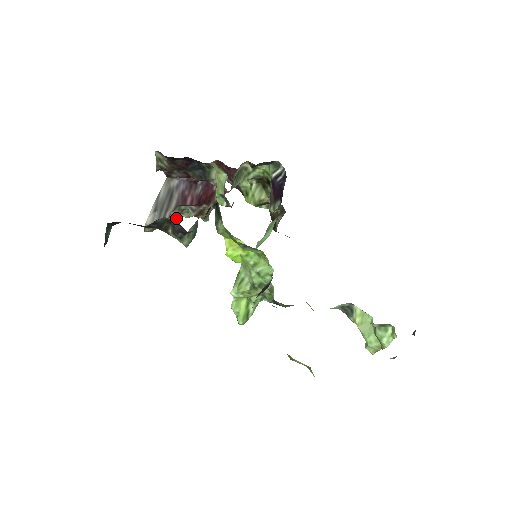
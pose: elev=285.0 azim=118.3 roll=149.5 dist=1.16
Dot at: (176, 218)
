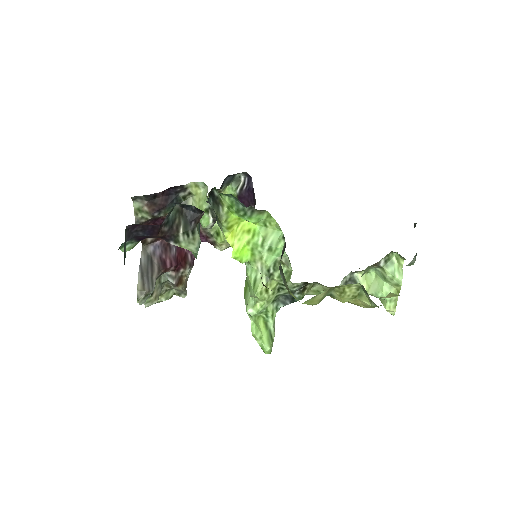
Dot at: (159, 294)
